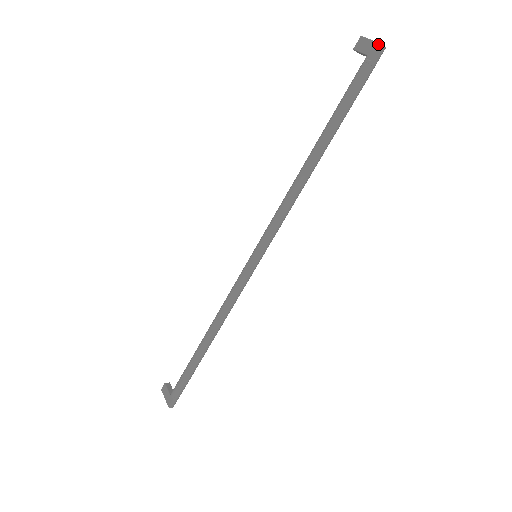
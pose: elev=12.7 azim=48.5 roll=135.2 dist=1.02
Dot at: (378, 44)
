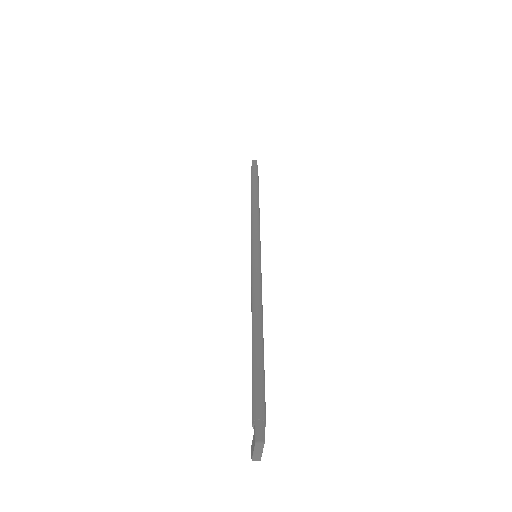
Dot at: (252, 162)
